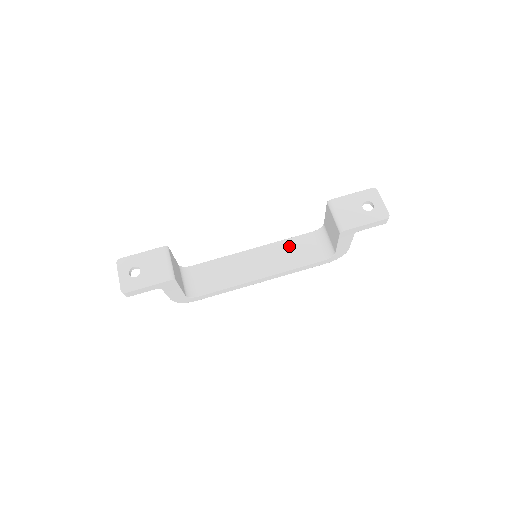
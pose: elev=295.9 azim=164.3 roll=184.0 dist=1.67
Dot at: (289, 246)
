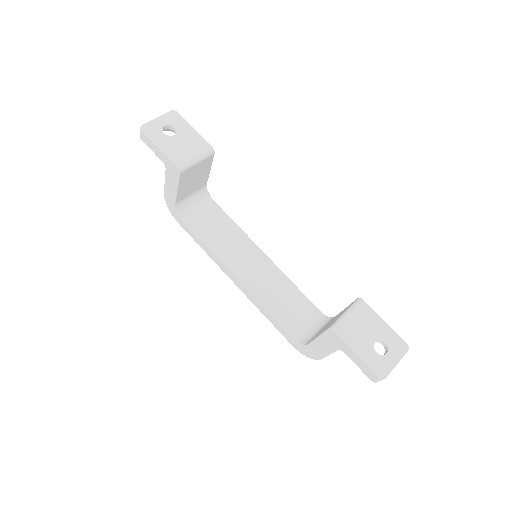
Dot at: (289, 291)
